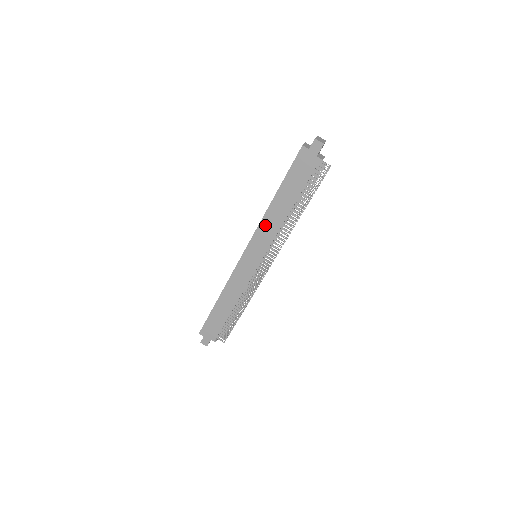
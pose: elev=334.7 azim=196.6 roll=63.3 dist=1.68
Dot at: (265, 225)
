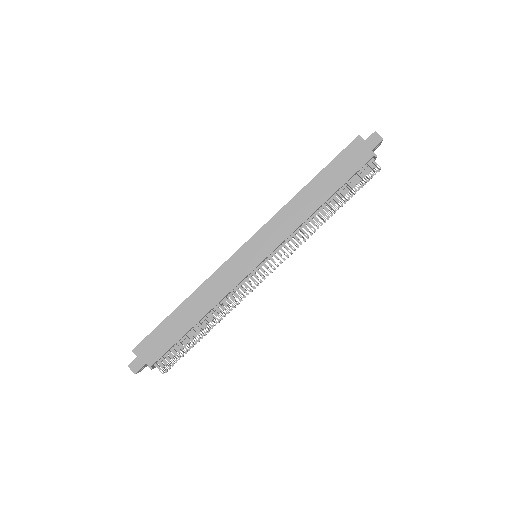
Dot at: (285, 215)
